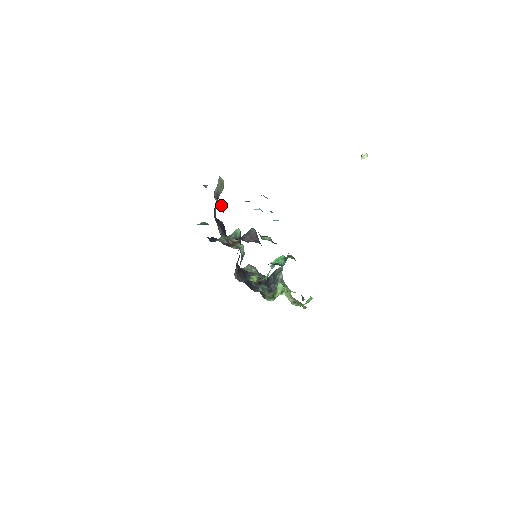
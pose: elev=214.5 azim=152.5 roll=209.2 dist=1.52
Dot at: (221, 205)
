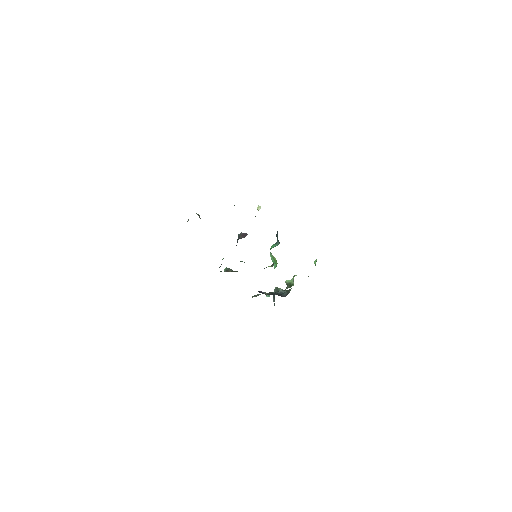
Dot at: occluded
